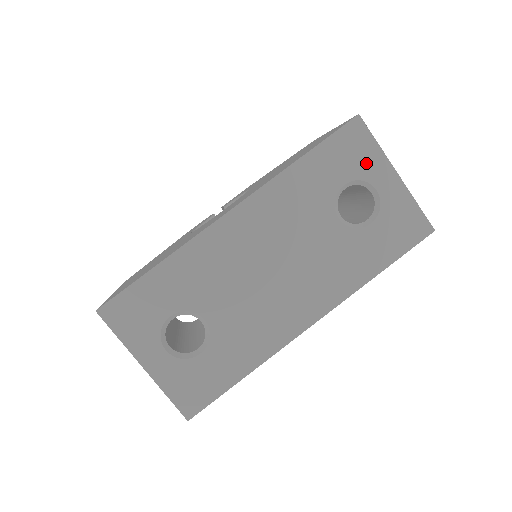
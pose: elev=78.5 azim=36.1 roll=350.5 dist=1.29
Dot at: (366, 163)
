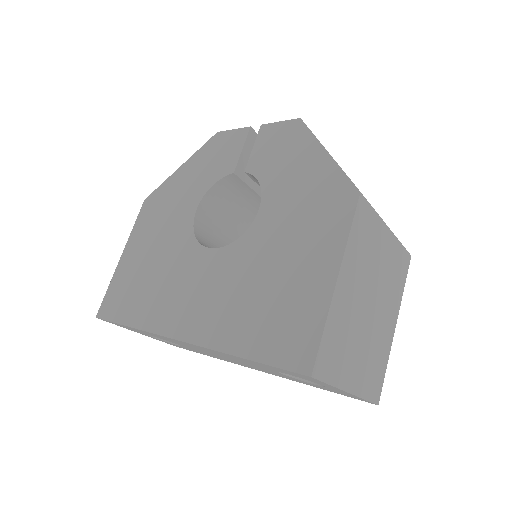
Dot at: (314, 381)
